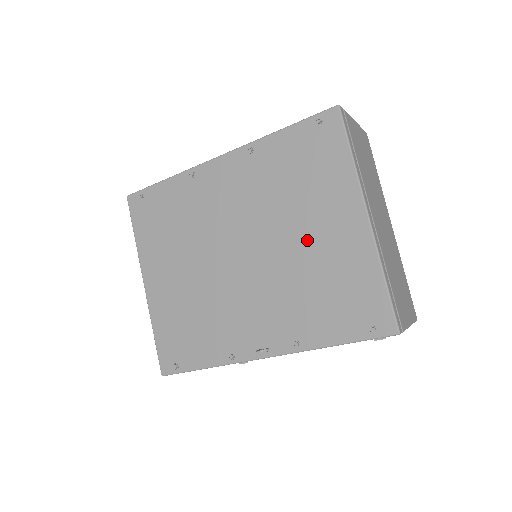
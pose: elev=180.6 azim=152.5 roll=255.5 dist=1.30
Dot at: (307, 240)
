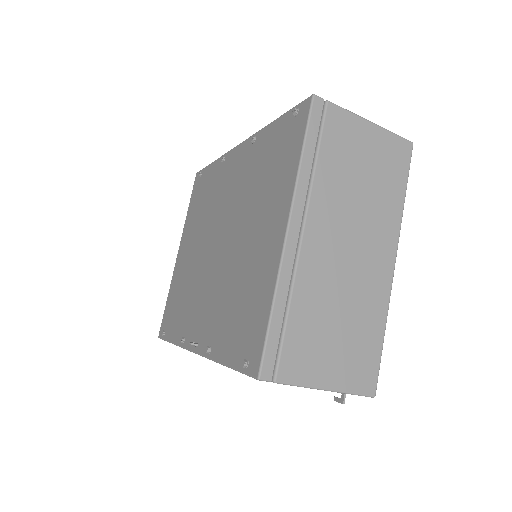
Dot at: (248, 243)
